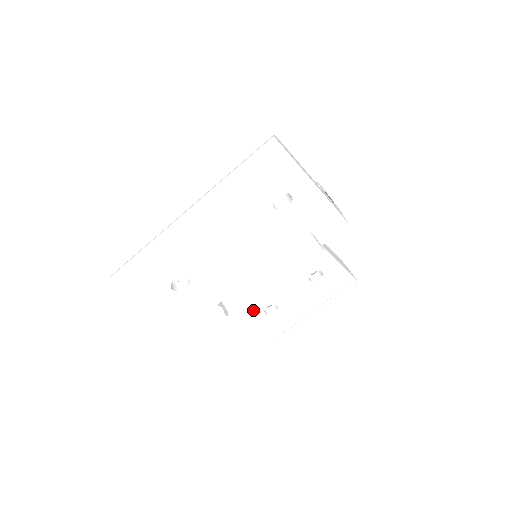
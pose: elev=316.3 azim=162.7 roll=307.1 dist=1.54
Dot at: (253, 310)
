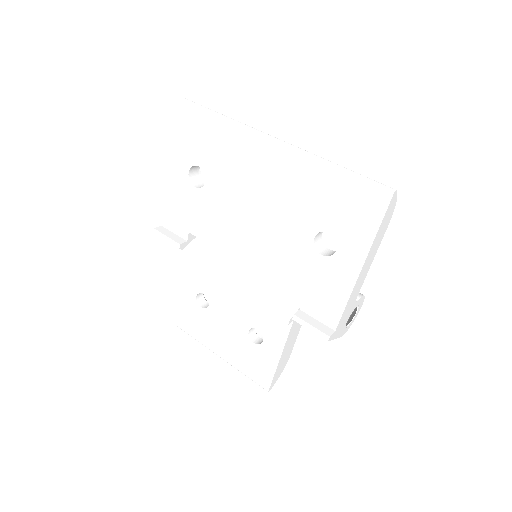
Dot at: (196, 279)
